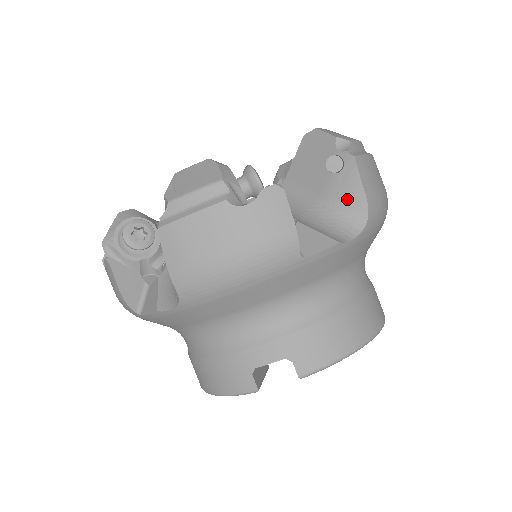
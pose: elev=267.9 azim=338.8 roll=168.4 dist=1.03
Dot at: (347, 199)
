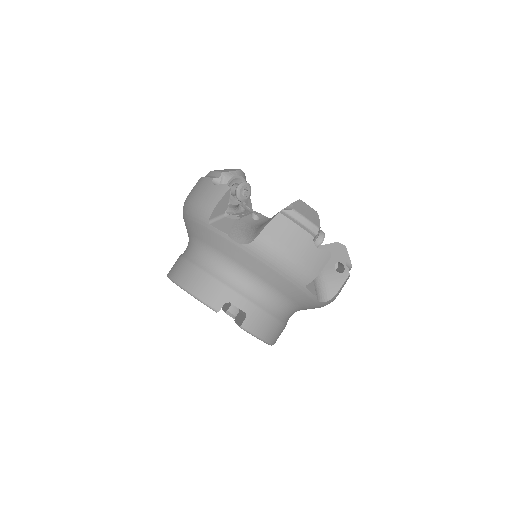
Dot at: (331, 285)
